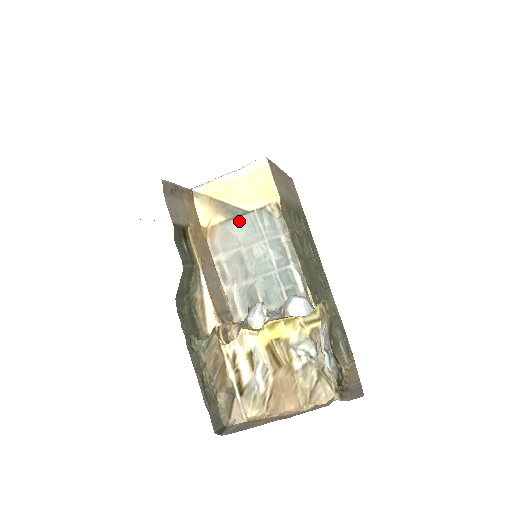
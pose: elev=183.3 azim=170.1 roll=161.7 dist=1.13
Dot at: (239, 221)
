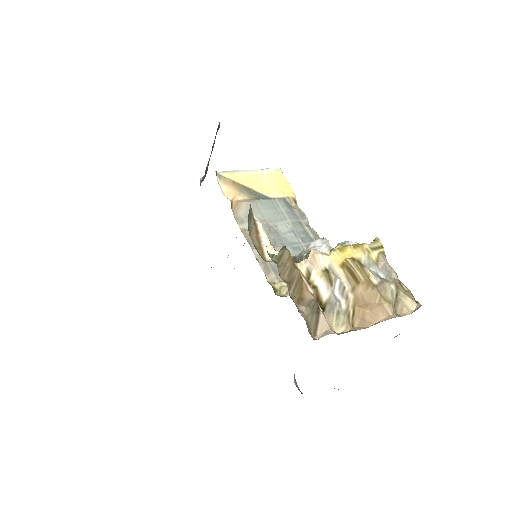
Dot at: (263, 202)
